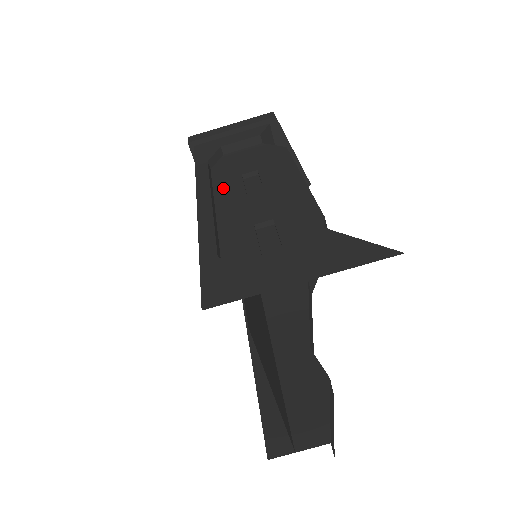
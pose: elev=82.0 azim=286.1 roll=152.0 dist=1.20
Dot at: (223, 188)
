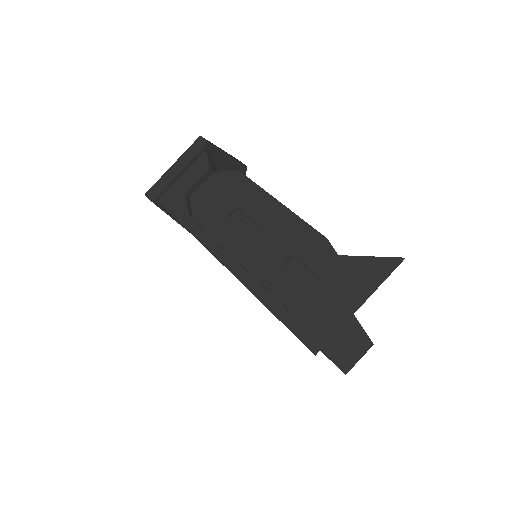
Dot at: (224, 237)
